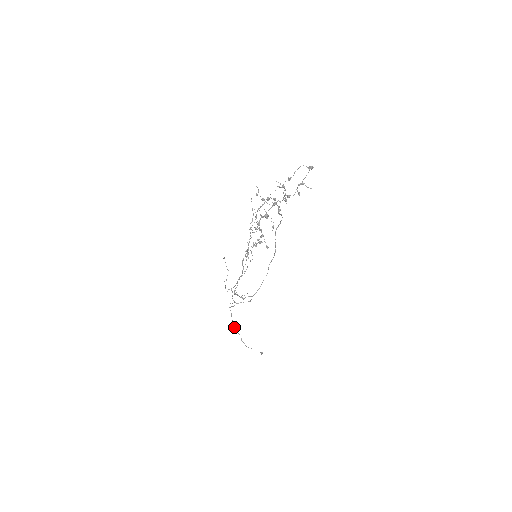
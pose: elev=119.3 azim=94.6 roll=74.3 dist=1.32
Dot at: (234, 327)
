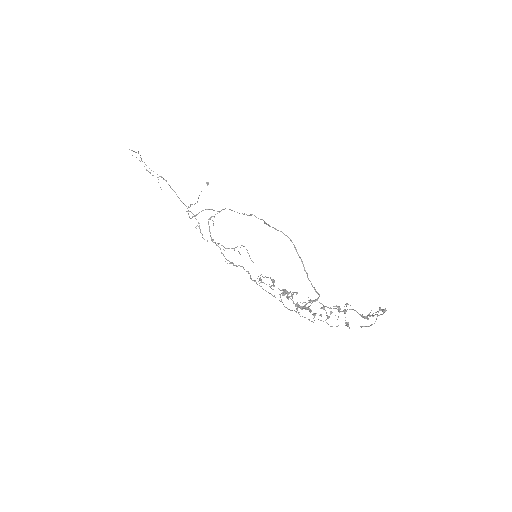
Dot at: occluded
